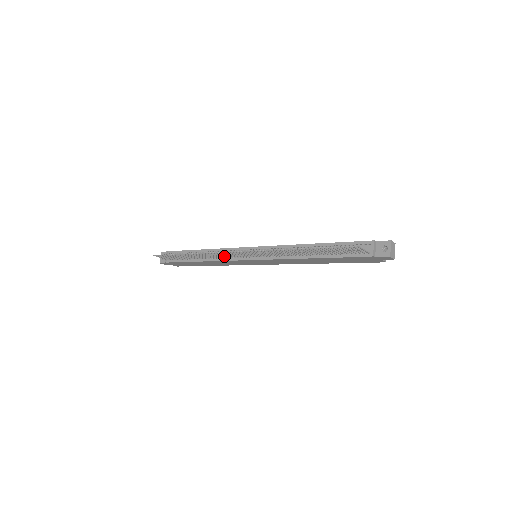
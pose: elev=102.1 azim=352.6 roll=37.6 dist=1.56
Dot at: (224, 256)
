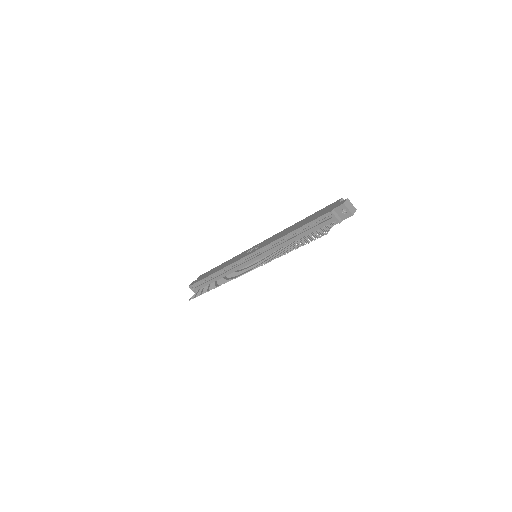
Dot at: (236, 273)
